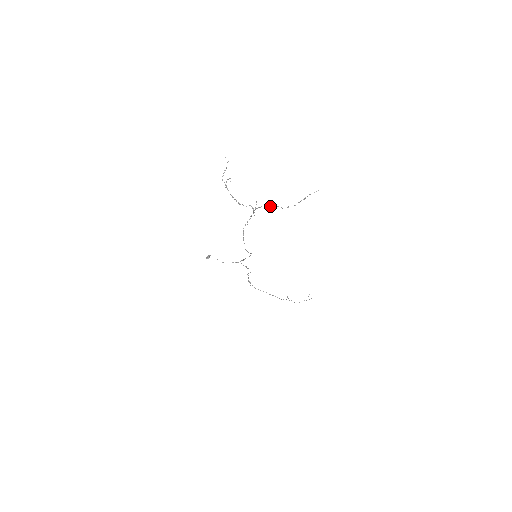
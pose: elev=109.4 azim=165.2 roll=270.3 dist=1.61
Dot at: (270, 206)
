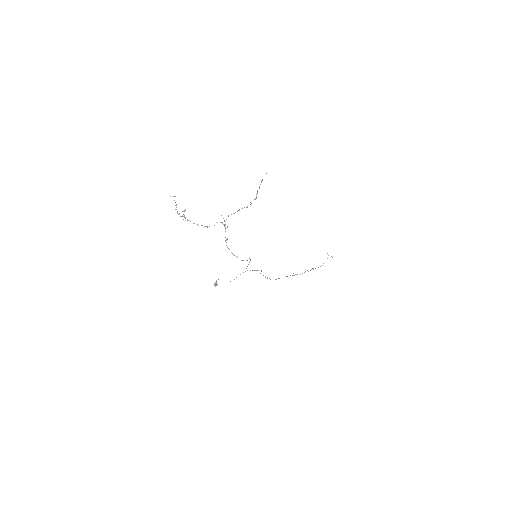
Dot at: occluded
